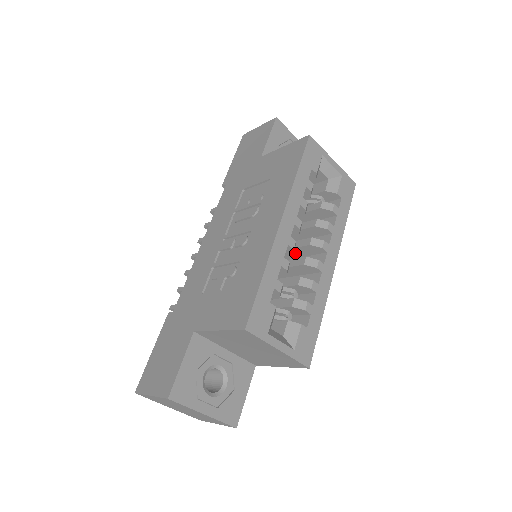
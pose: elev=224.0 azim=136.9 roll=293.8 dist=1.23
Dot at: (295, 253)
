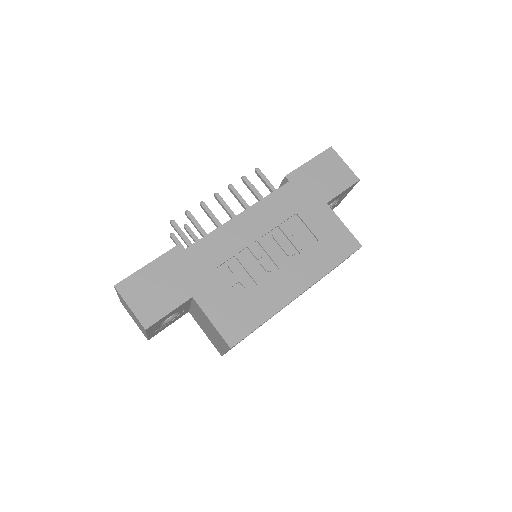
Dot at: occluded
